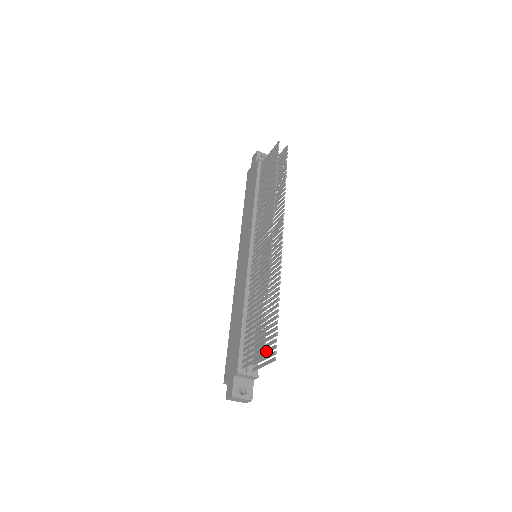
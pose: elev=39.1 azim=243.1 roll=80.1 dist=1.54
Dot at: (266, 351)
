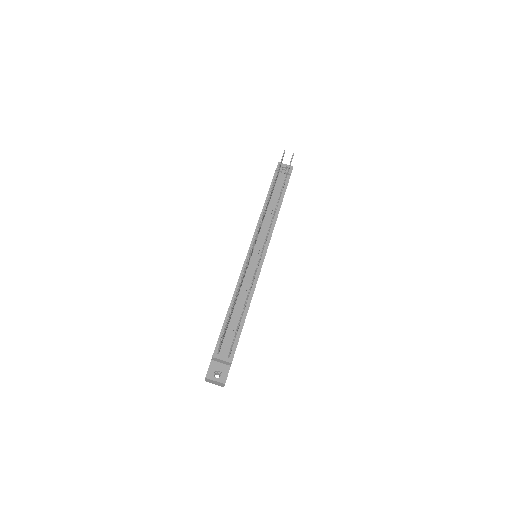
Dot at: occluded
